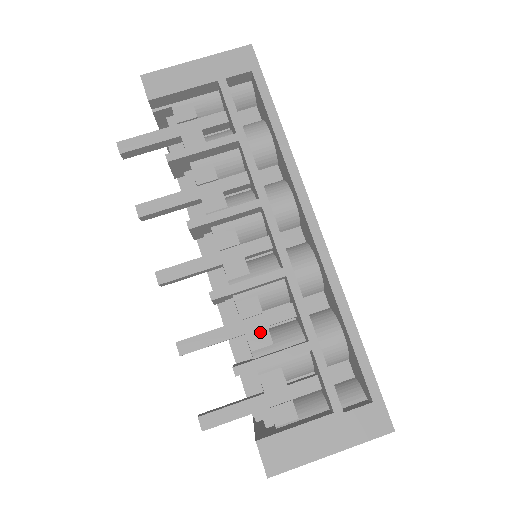
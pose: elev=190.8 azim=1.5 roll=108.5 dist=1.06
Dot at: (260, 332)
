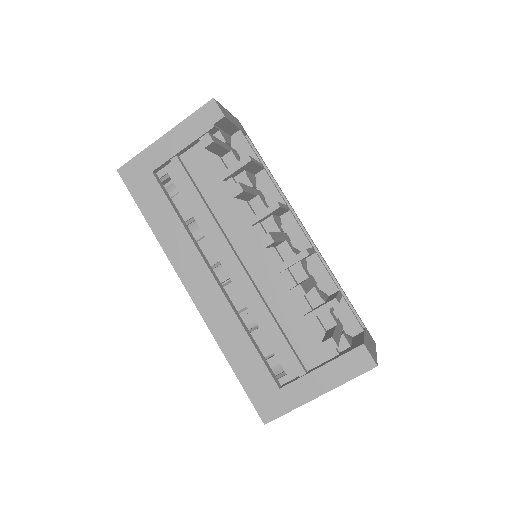
Dot at: (317, 287)
